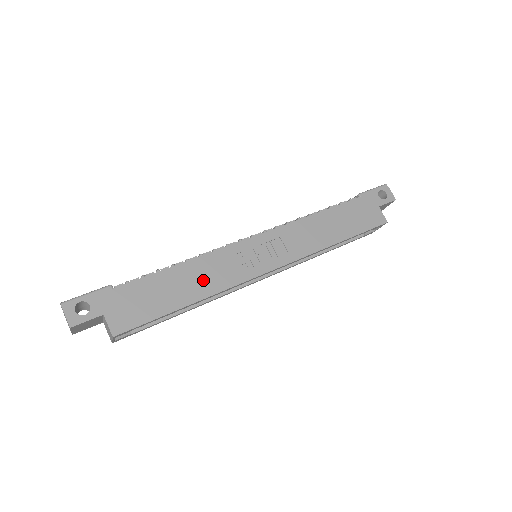
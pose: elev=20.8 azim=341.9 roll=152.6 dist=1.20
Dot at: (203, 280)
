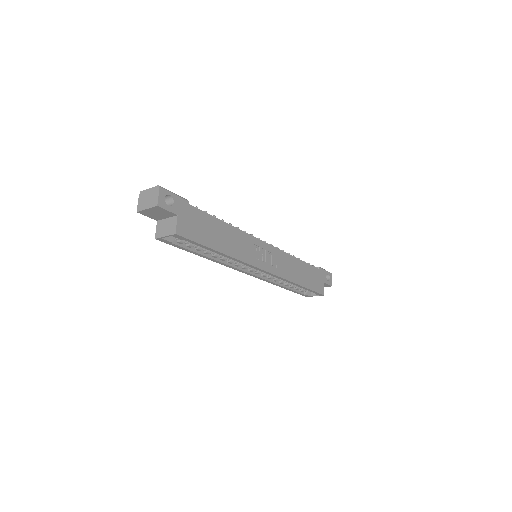
Dot at: (233, 244)
